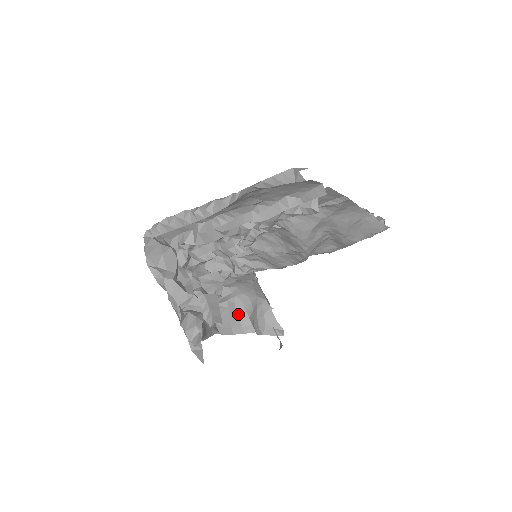
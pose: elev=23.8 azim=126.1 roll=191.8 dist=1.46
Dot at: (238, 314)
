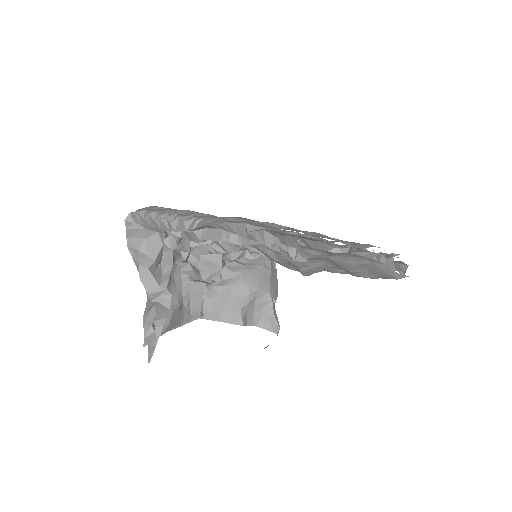
Dot at: (231, 302)
